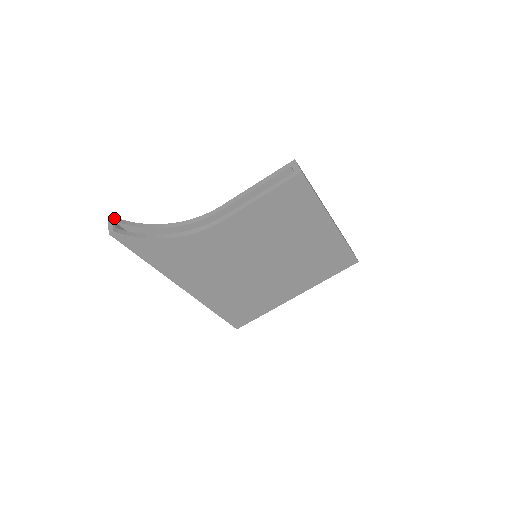
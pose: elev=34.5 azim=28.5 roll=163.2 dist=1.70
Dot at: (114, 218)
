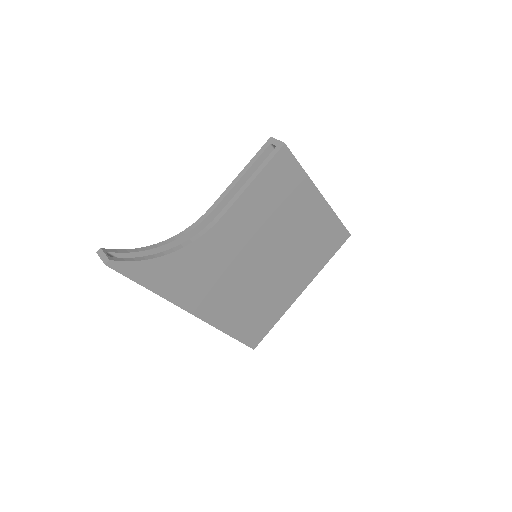
Dot at: (103, 249)
